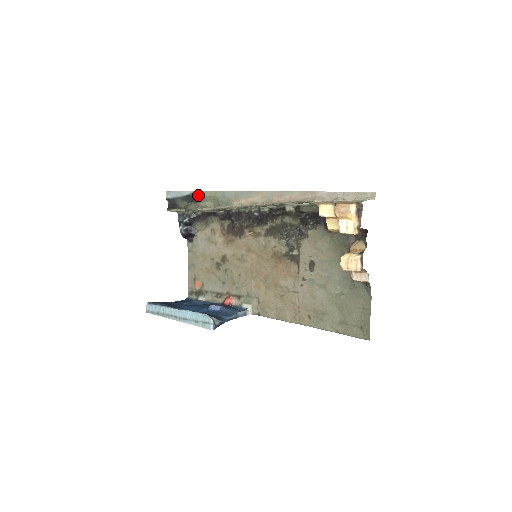
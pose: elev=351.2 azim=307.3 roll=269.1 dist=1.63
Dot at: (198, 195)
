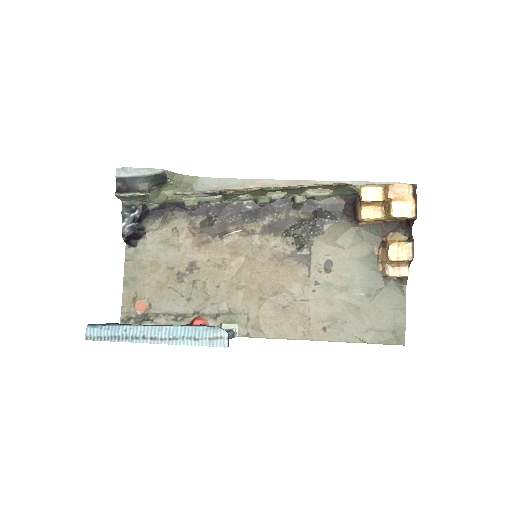
Dot at: (170, 177)
